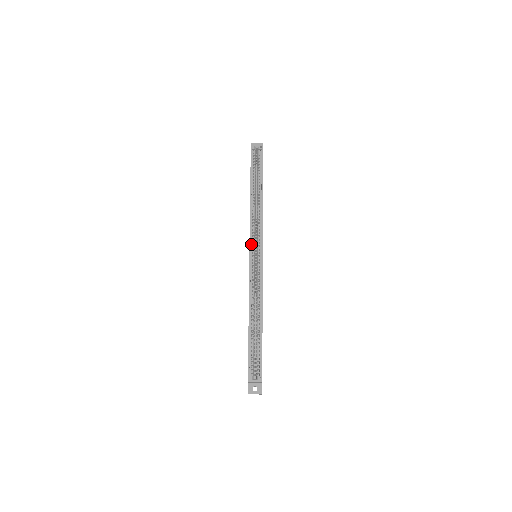
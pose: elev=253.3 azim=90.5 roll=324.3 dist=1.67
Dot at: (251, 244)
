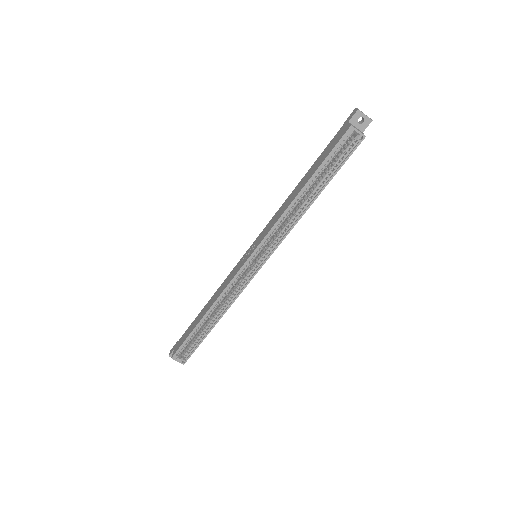
Dot at: (257, 250)
